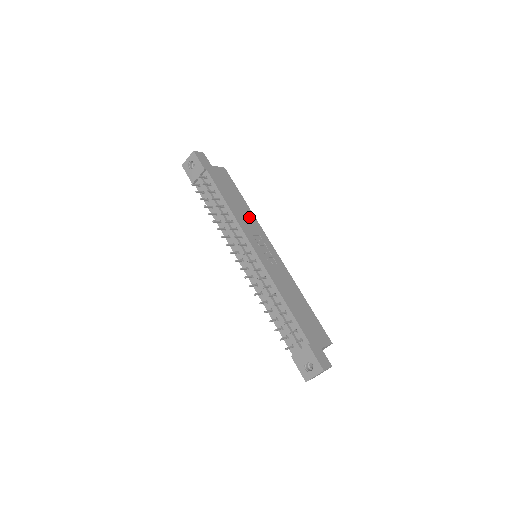
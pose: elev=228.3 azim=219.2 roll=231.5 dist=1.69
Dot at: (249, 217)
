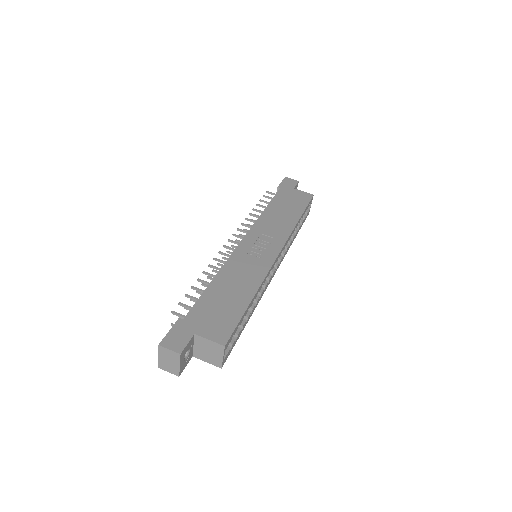
Dot at: (283, 225)
